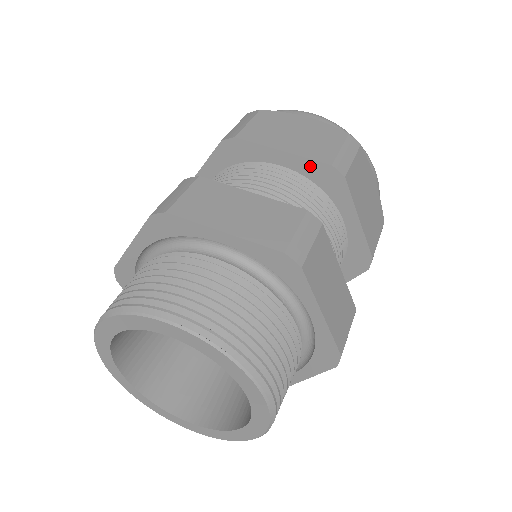
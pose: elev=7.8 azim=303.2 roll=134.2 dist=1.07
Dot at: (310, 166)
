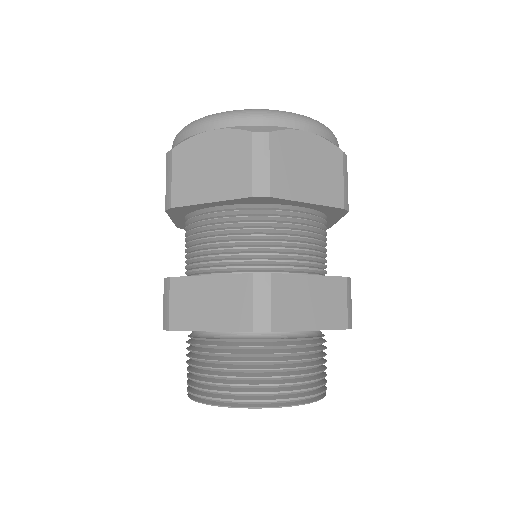
Dot at: (326, 208)
